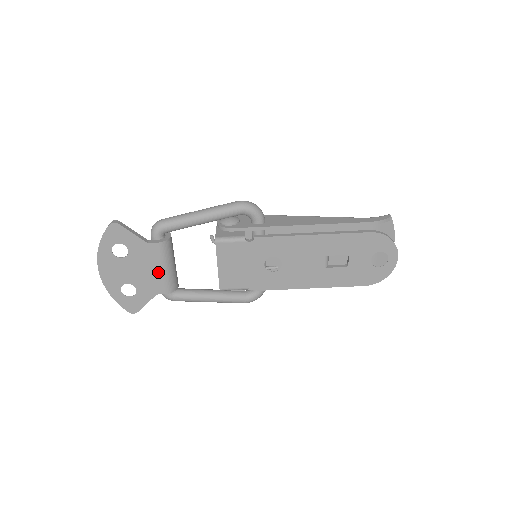
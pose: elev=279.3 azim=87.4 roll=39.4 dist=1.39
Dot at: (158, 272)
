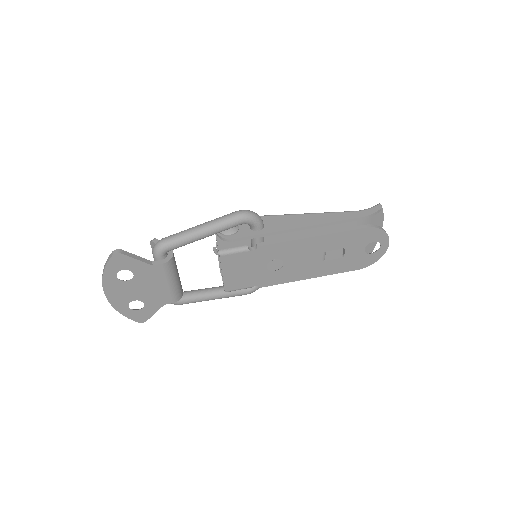
Dot at: (164, 287)
